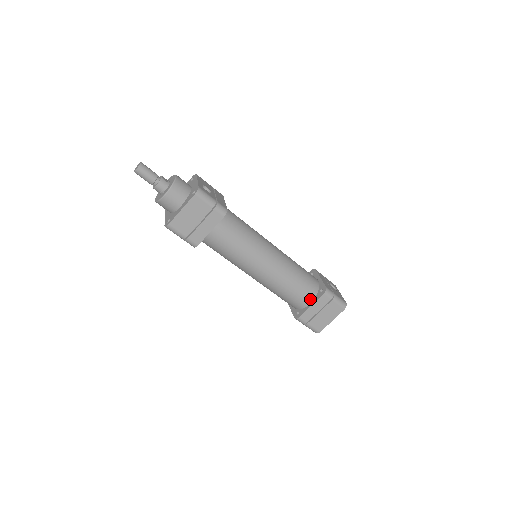
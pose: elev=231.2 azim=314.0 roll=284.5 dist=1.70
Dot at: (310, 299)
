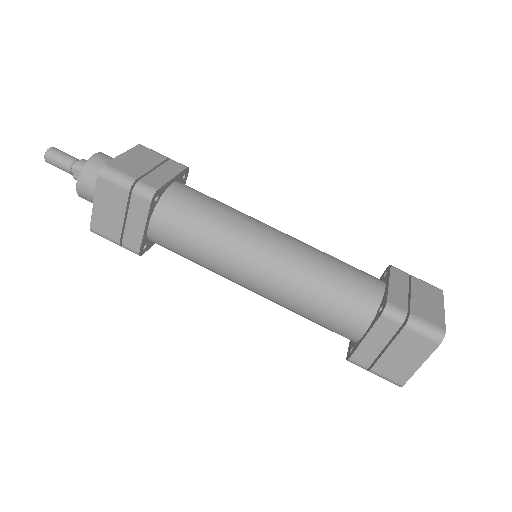
Dot at: (379, 282)
